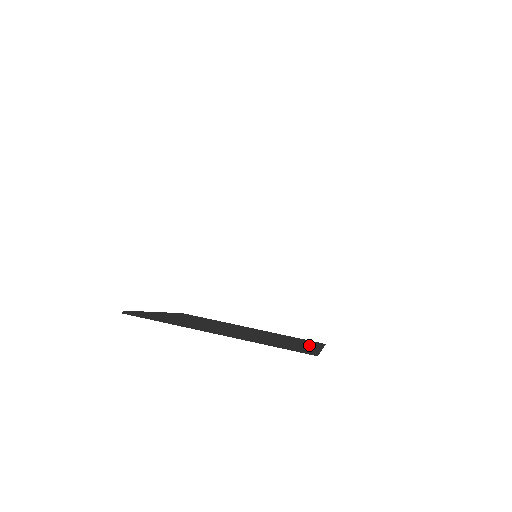
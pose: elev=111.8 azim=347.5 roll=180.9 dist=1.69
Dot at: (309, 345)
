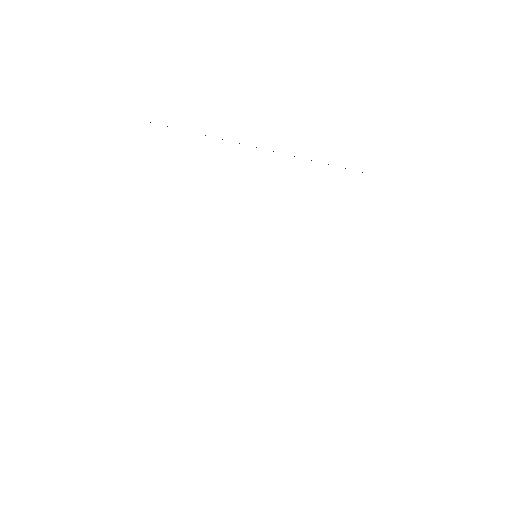
Dot at: occluded
